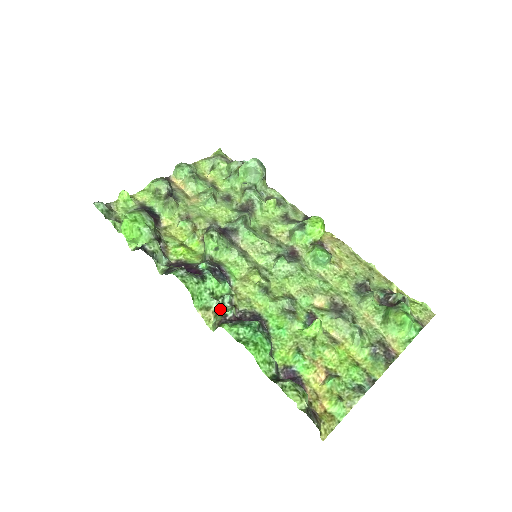
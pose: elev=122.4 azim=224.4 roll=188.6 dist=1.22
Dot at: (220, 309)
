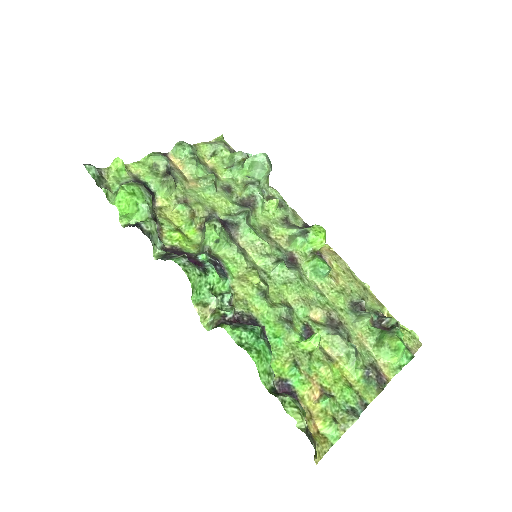
Dot at: (219, 307)
